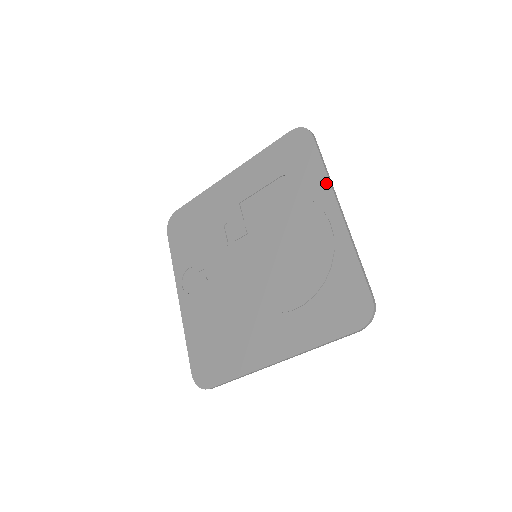
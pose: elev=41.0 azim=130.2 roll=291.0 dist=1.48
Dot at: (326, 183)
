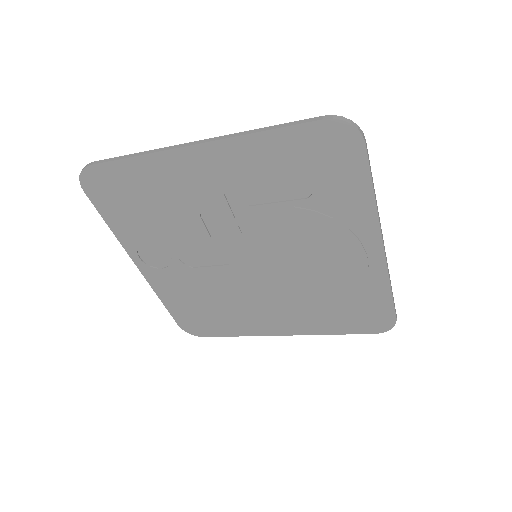
Dot at: (372, 214)
